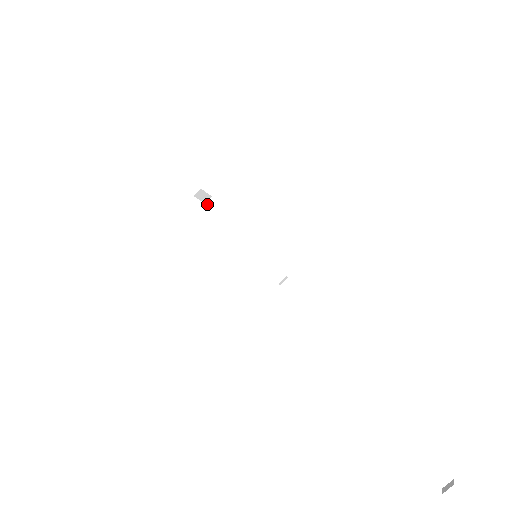
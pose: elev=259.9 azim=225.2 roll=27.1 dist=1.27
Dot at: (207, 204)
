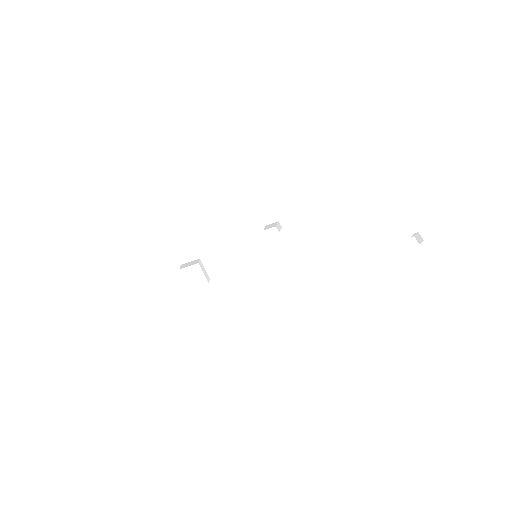
Dot at: occluded
